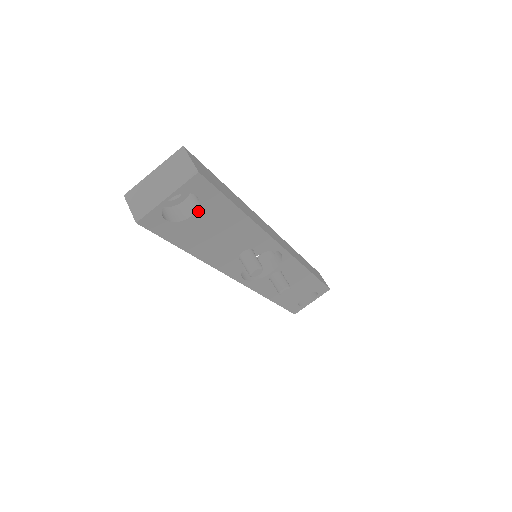
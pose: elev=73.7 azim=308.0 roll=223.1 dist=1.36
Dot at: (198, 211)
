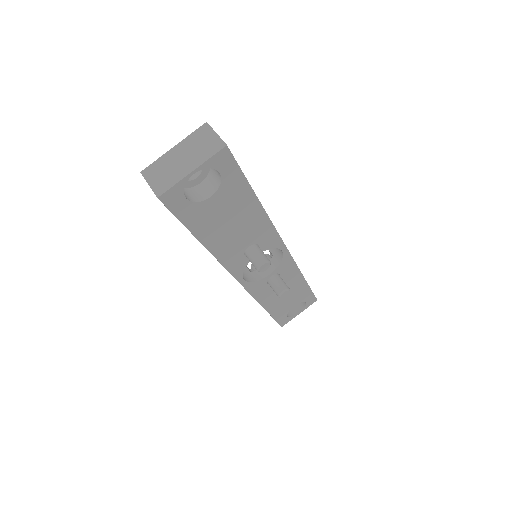
Dot at: (218, 192)
